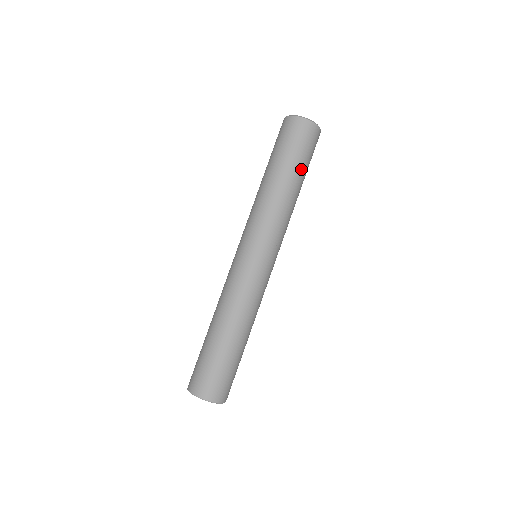
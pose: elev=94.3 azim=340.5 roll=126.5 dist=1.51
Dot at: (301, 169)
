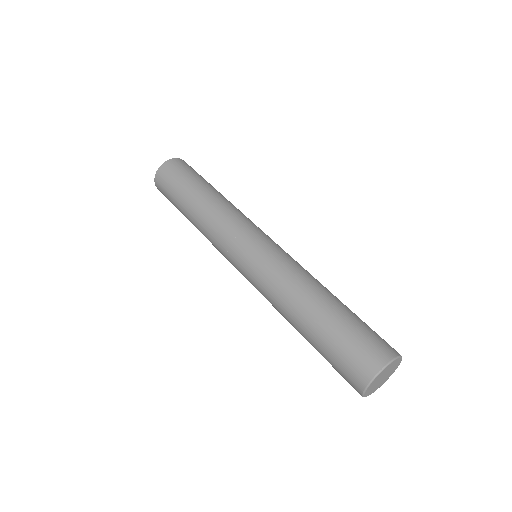
Dot at: occluded
